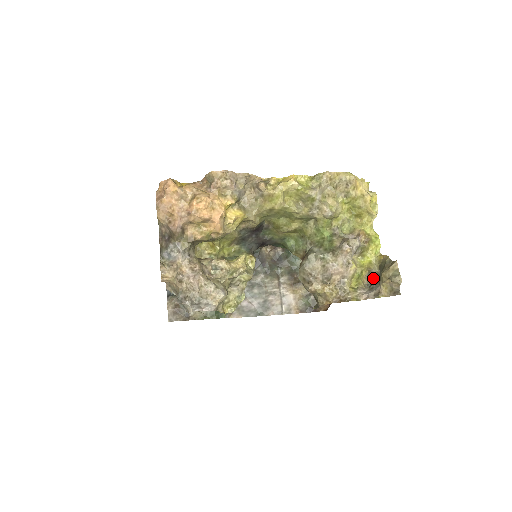
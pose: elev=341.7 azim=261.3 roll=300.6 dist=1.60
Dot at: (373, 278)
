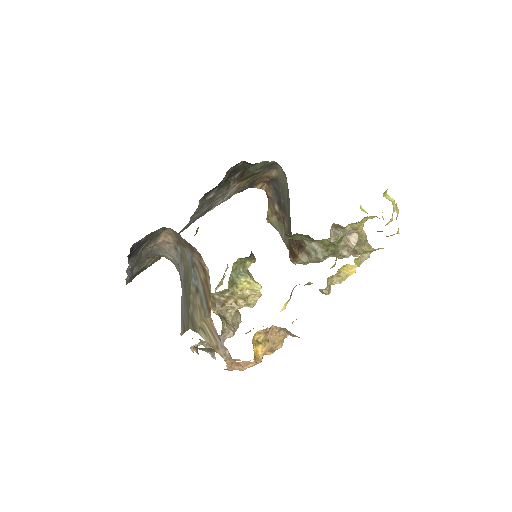
Dot at: (340, 229)
